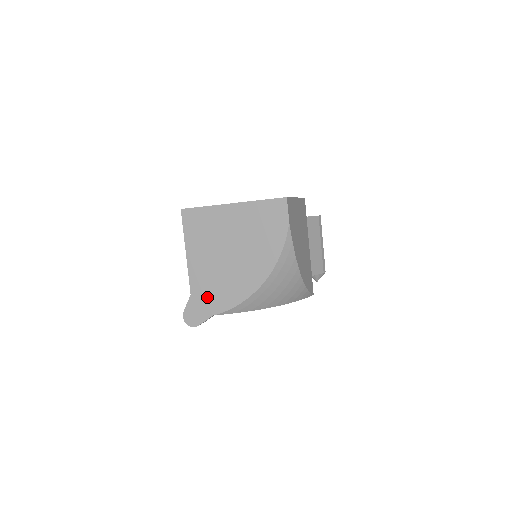
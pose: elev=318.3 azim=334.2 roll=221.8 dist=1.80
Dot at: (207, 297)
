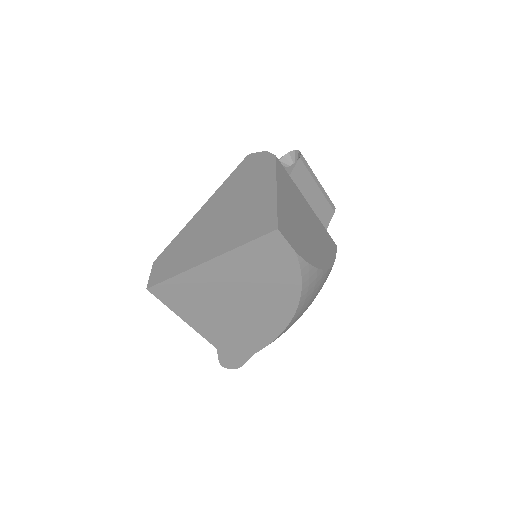
Dot at: (237, 345)
